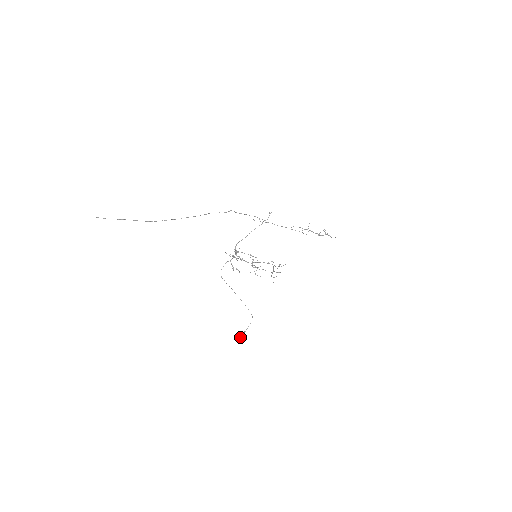
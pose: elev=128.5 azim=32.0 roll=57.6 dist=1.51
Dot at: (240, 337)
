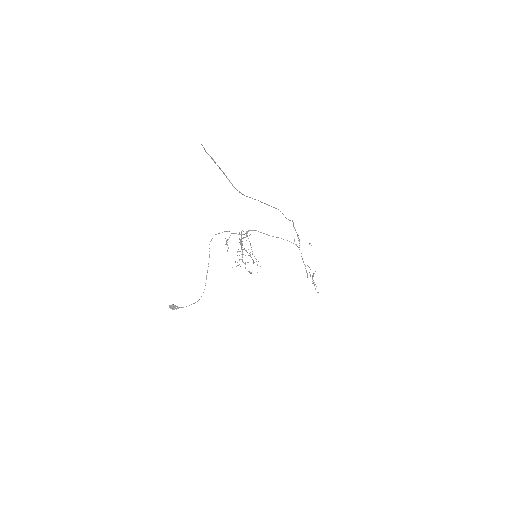
Dot at: (170, 307)
